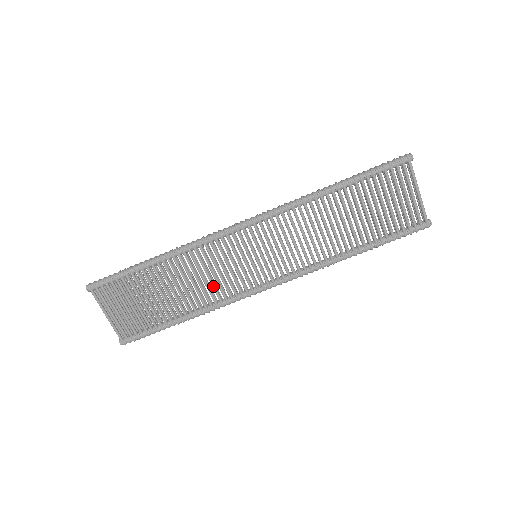
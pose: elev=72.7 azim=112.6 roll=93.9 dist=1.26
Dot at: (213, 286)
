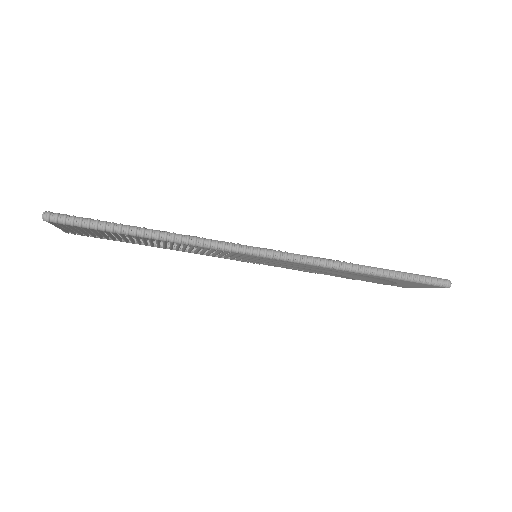
Dot at: (197, 252)
